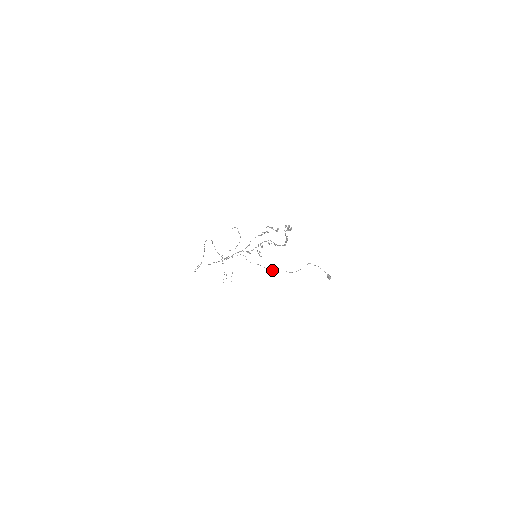
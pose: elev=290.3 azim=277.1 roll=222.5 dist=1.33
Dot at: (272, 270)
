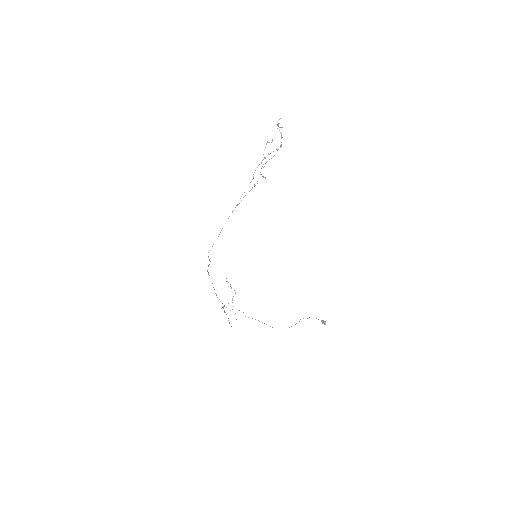
Dot at: (270, 326)
